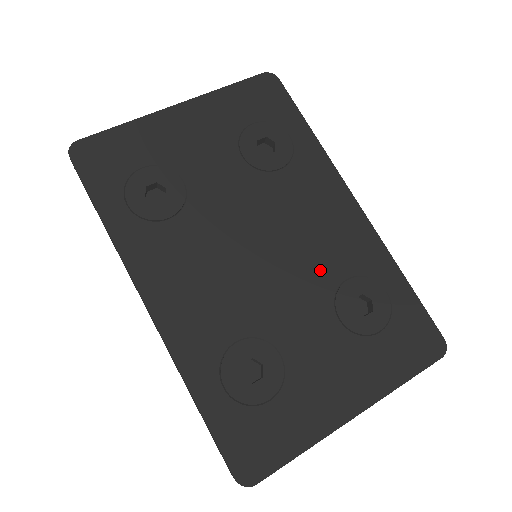
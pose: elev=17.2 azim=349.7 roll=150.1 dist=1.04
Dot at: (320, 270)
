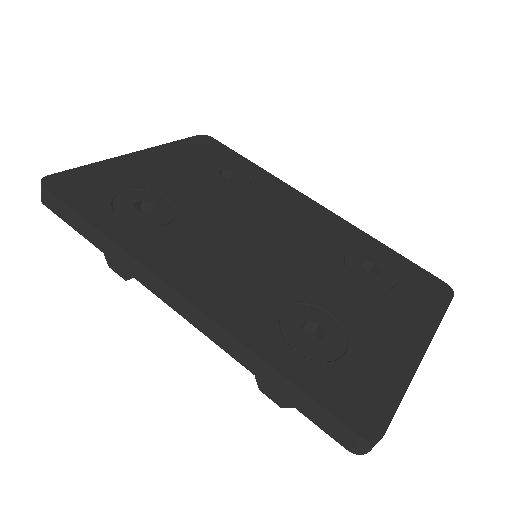
Dot at: (321, 248)
